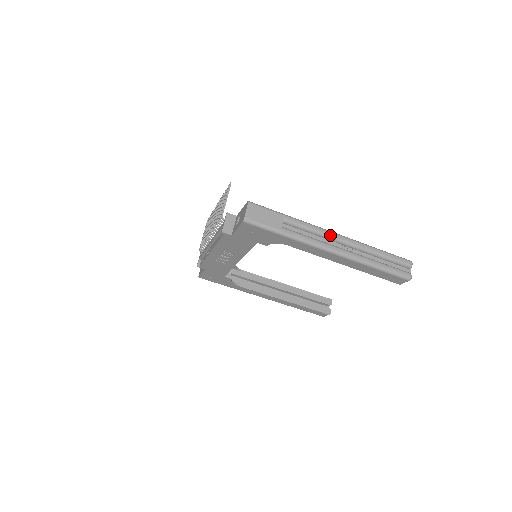
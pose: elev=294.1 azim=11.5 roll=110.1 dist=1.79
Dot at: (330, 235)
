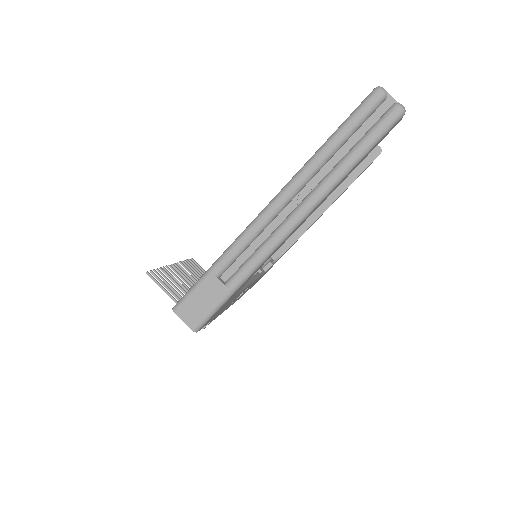
Dot at: (268, 217)
